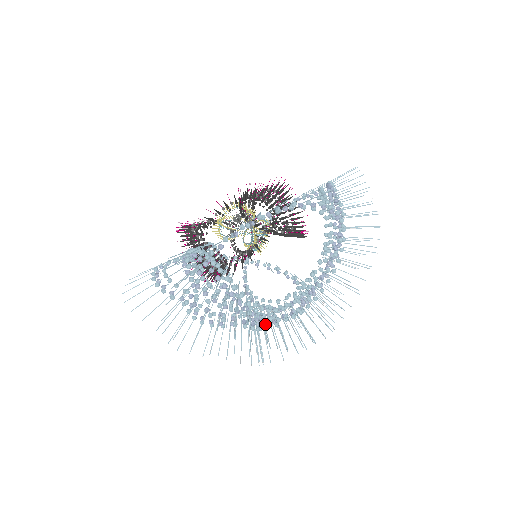
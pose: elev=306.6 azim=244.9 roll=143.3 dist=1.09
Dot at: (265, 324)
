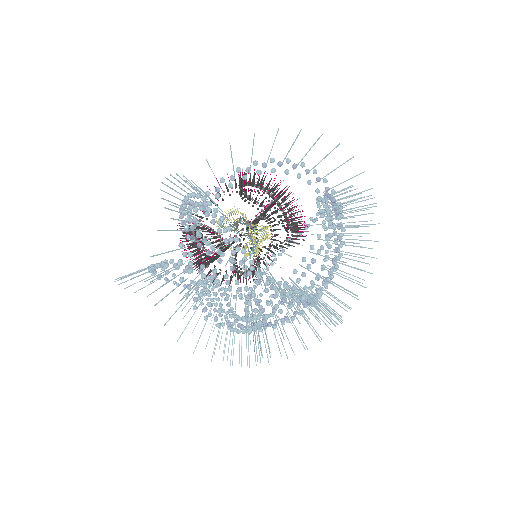
Dot at: (264, 308)
